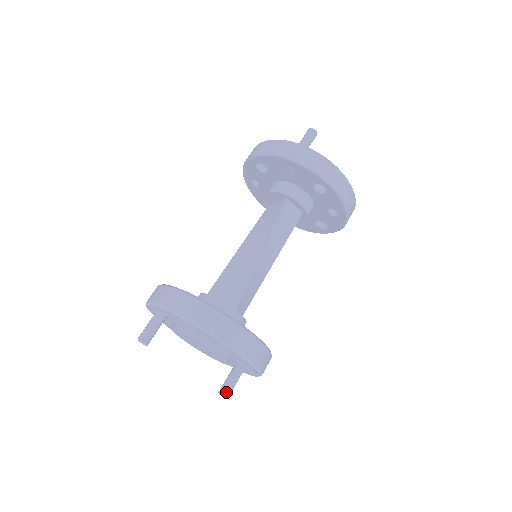
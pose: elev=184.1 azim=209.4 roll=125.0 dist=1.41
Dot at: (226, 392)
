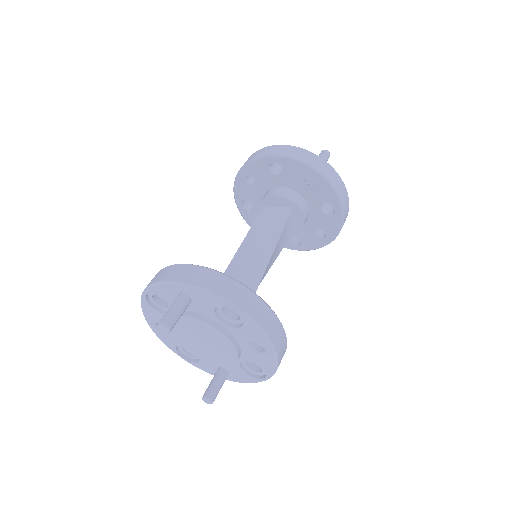
Dot at: (214, 397)
